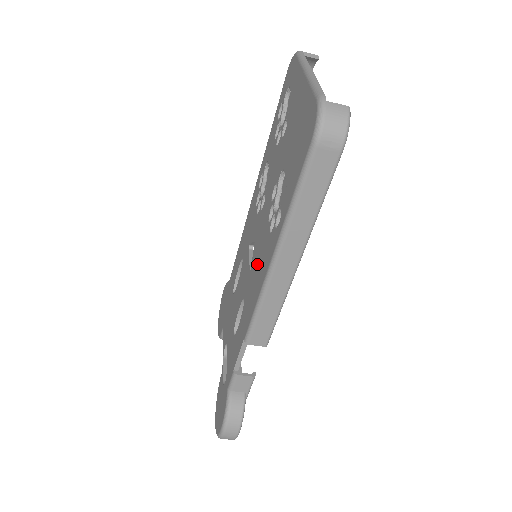
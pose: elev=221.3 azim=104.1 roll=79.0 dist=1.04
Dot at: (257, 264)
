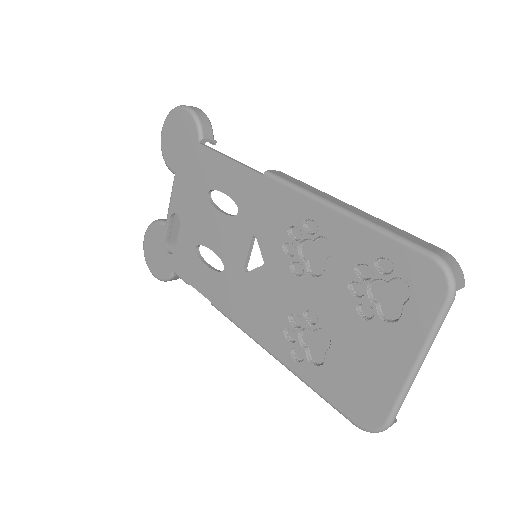
Dot at: (256, 301)
